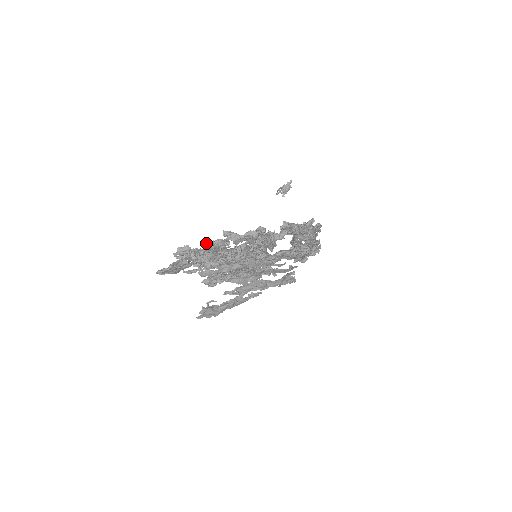
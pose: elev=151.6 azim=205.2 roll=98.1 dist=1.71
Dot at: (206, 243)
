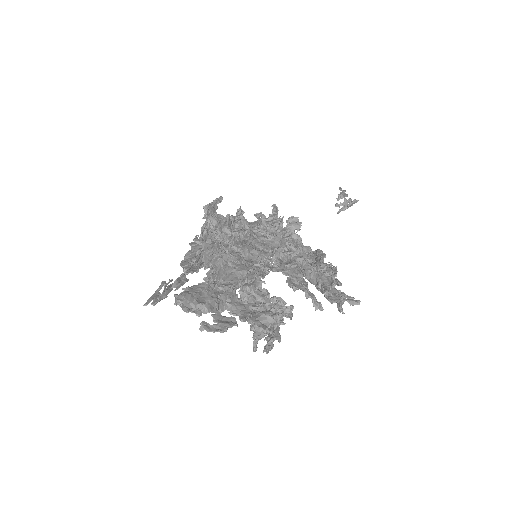
Dot at: (276, 315)
